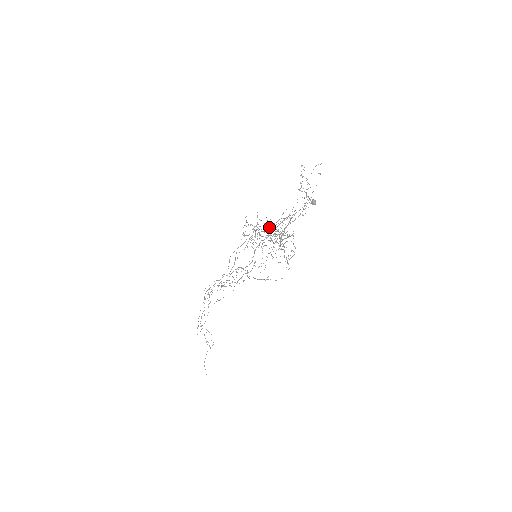
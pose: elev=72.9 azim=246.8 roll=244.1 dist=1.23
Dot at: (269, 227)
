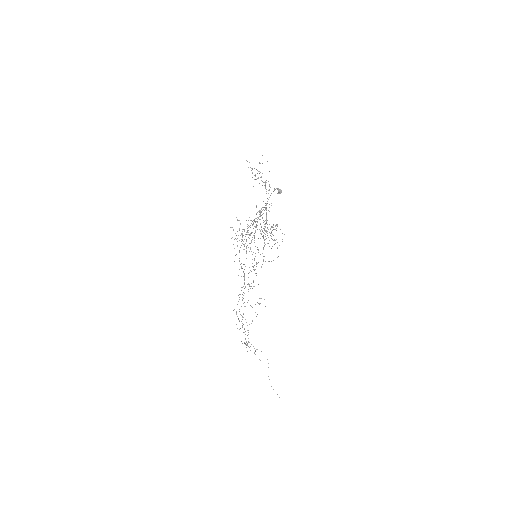
Dot at: occluded
